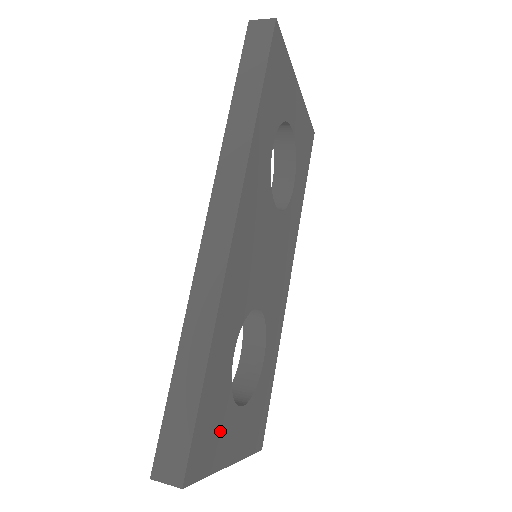
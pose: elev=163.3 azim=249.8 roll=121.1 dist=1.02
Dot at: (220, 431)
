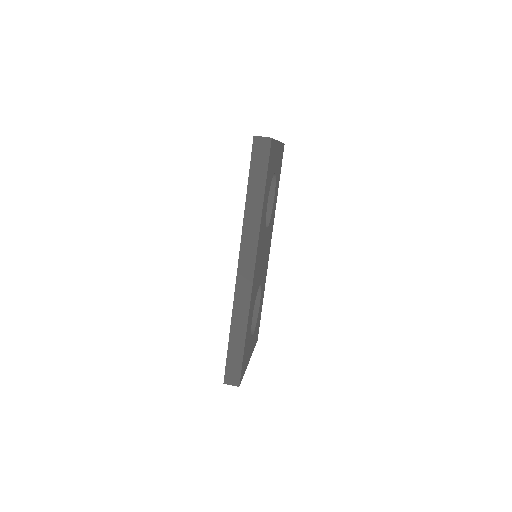
Dot at: (247, 354)
